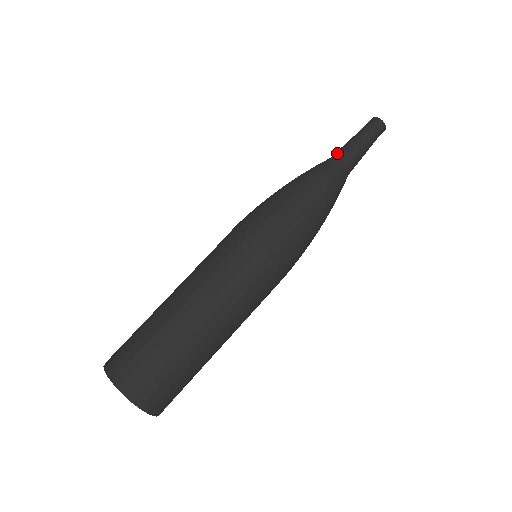
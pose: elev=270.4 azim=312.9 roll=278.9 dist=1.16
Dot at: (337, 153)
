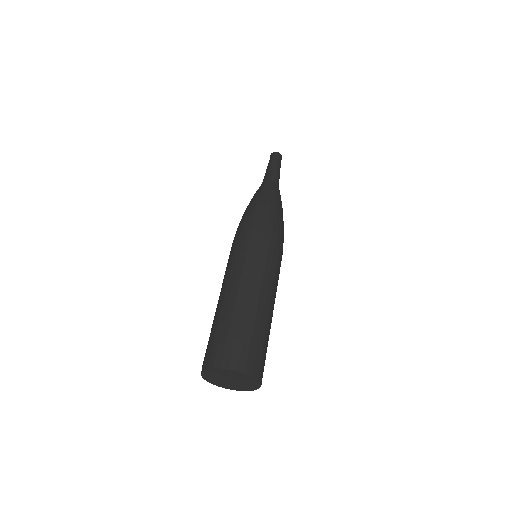
Dot at: (265, 178)
